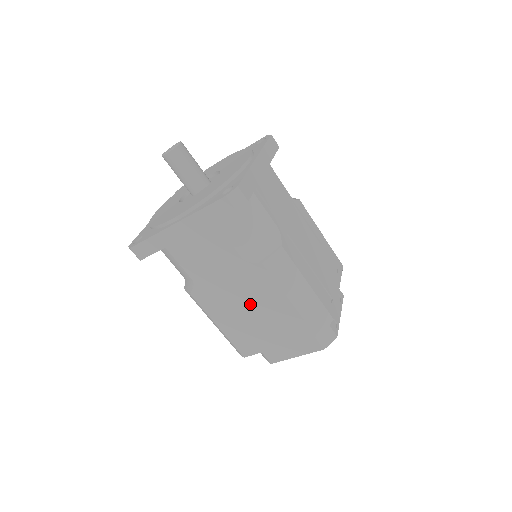
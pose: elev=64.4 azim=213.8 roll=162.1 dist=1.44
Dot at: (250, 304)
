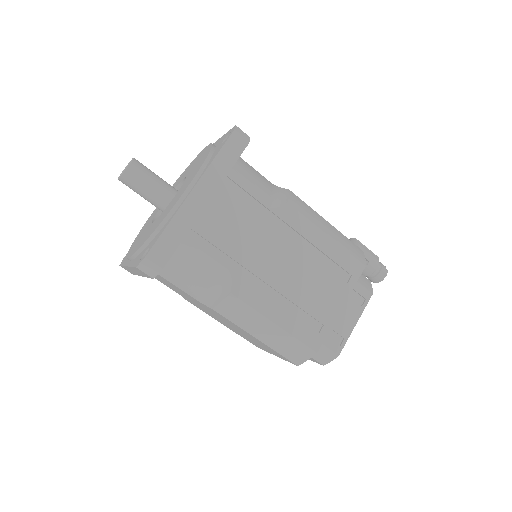
Dot at: (230, 325)
